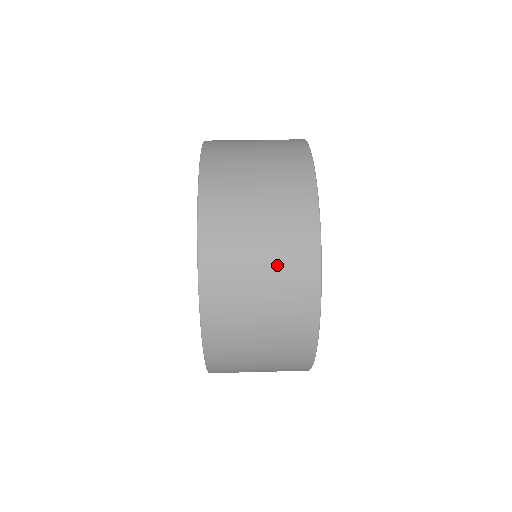
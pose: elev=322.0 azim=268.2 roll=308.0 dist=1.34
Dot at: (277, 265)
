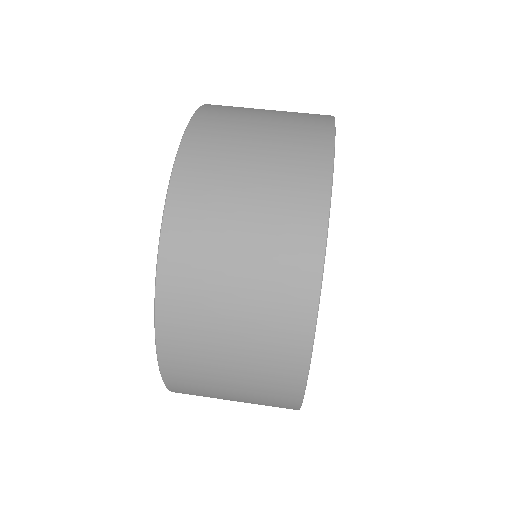
Dot at: (256, 323)
